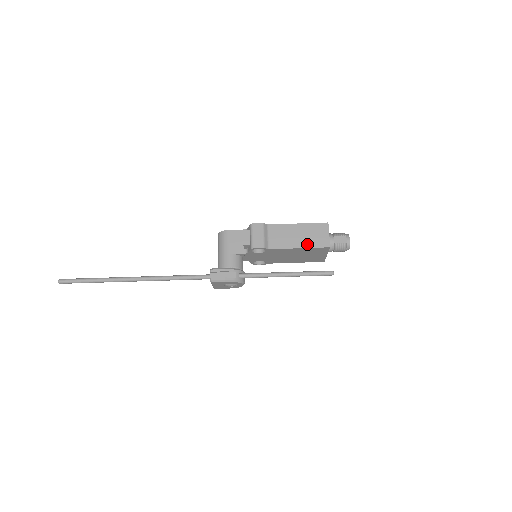
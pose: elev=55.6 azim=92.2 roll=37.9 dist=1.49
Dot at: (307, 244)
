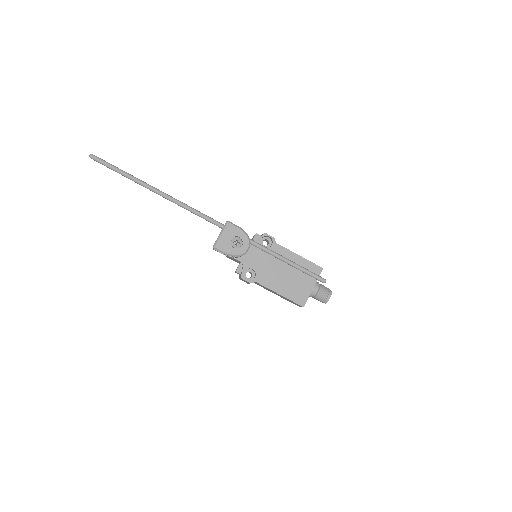
Dot at: (305, 259)
